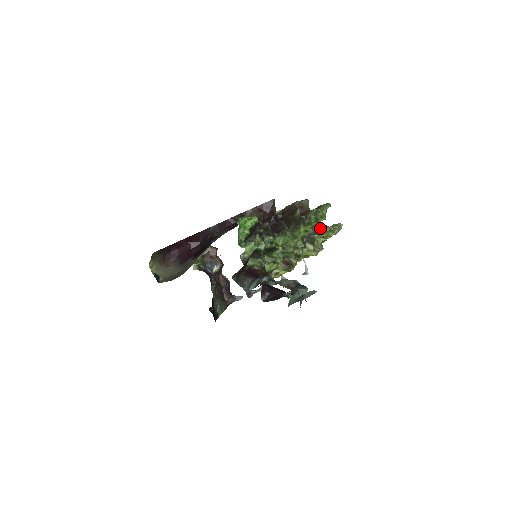
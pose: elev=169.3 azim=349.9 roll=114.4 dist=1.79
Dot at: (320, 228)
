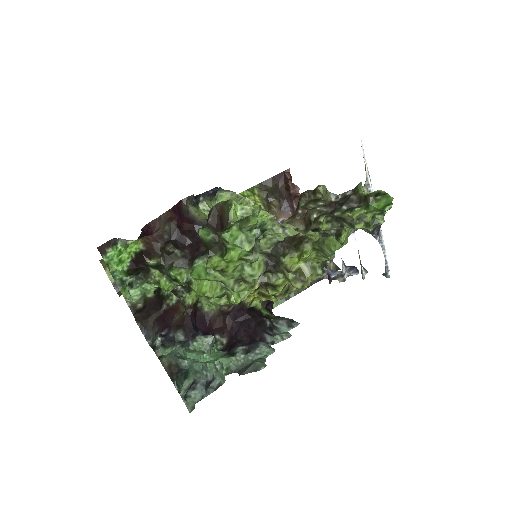
Dot at: (295, 243)
